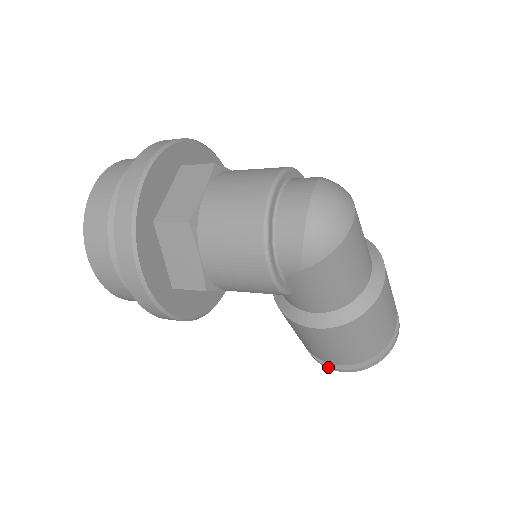
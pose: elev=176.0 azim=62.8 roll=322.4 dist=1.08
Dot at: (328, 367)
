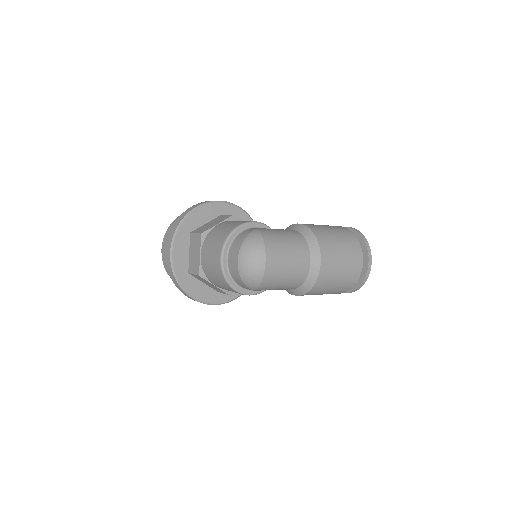
Dot at: occluded
